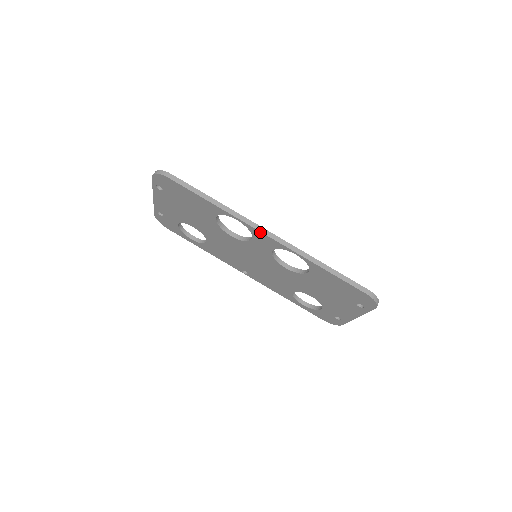
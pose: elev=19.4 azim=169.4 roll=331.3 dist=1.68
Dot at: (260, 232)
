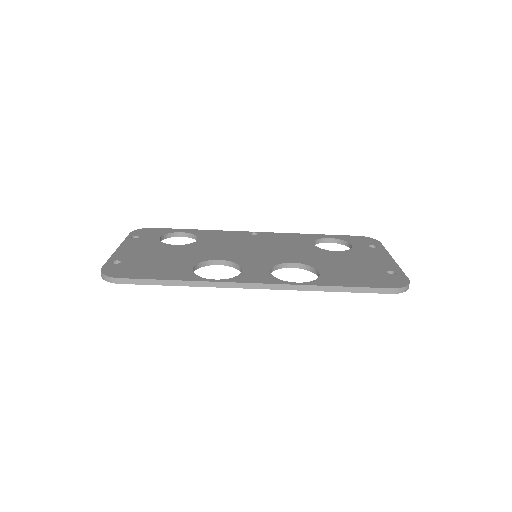
Dot at: (246, 288)
